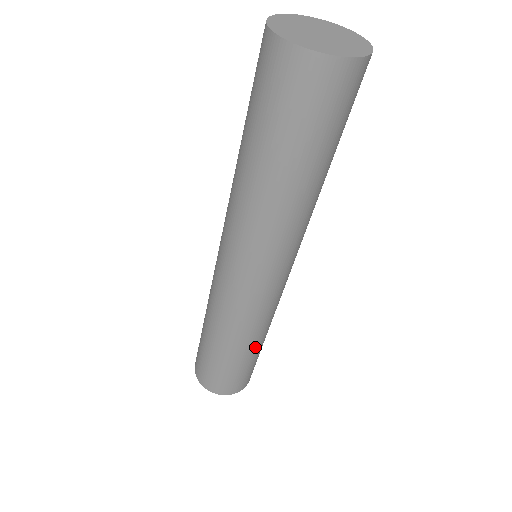
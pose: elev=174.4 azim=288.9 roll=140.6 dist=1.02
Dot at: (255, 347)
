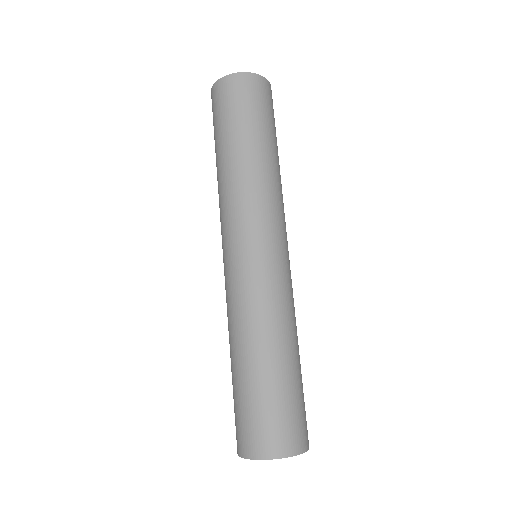
Dot at: occluded
